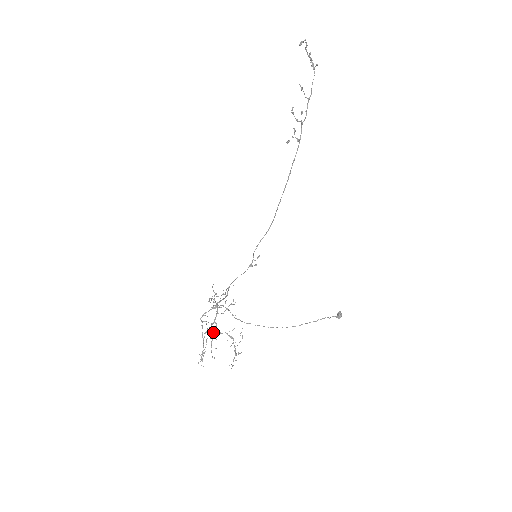
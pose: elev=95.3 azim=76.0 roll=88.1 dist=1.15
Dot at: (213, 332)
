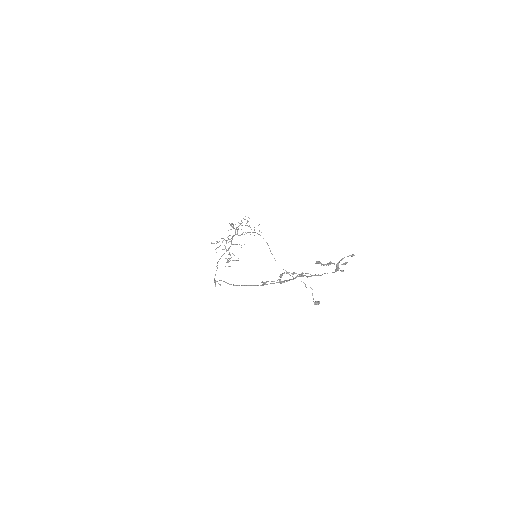
Dot at: (227, 240)
